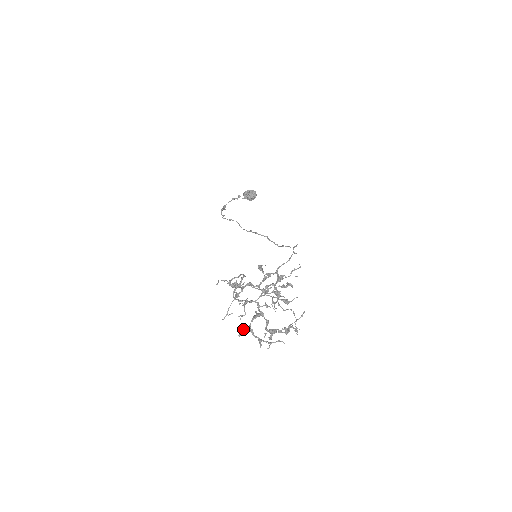
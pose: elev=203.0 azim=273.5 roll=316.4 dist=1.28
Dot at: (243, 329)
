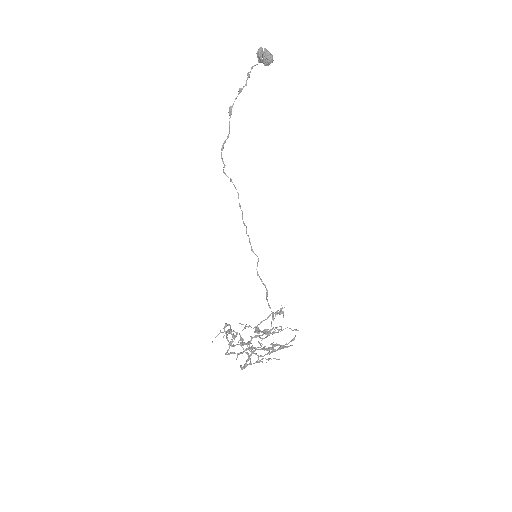
Dot at: (241, 367)
